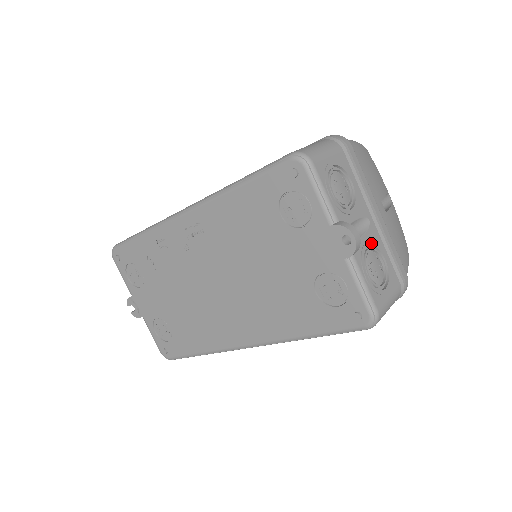
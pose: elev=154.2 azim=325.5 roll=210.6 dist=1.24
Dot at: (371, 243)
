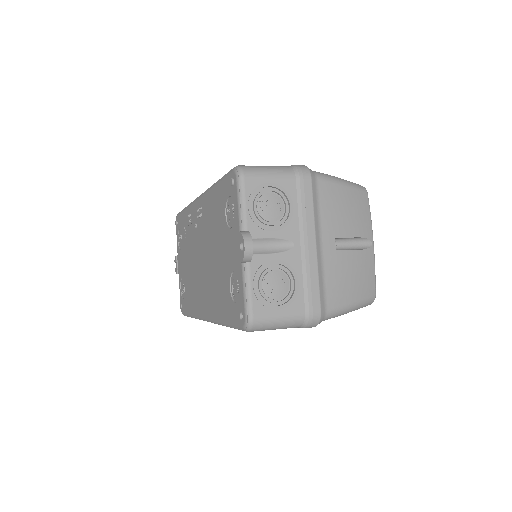
Dot at: (283, 263)
